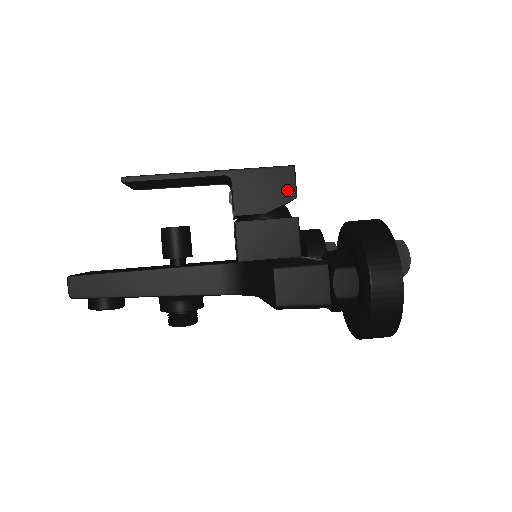
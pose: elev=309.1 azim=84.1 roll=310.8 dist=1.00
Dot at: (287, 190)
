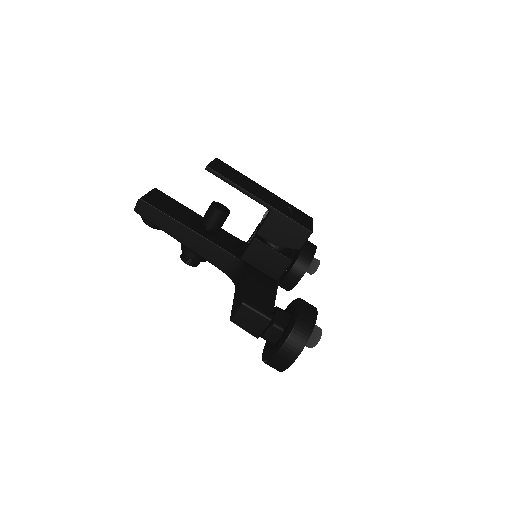
Dot at: (297, 242)
